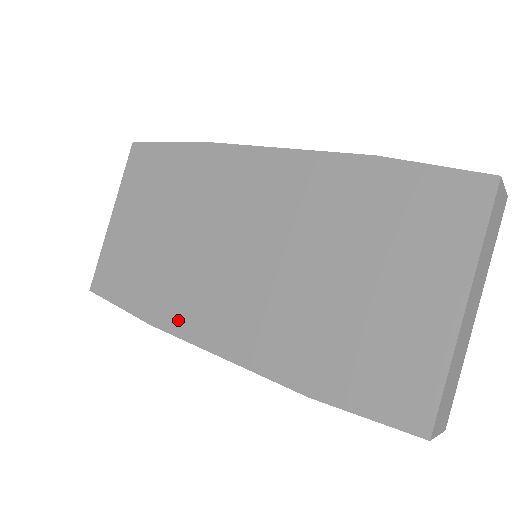
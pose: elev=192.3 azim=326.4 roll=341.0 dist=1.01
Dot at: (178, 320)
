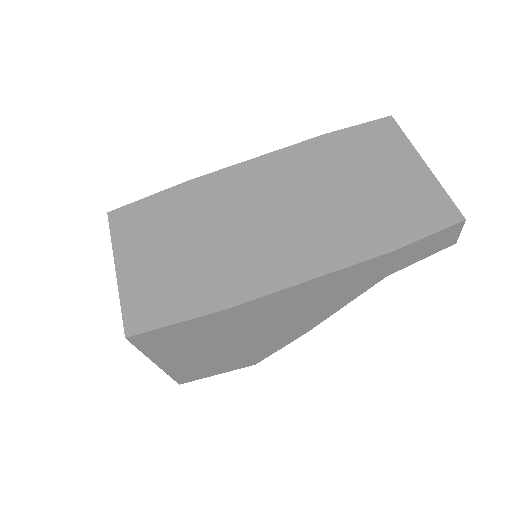
Dot at: (253, 286)
